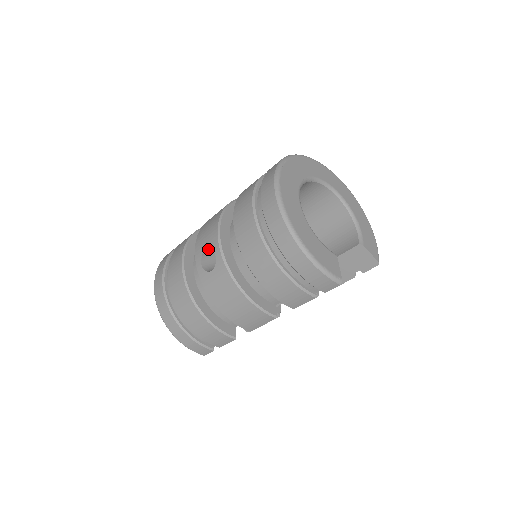
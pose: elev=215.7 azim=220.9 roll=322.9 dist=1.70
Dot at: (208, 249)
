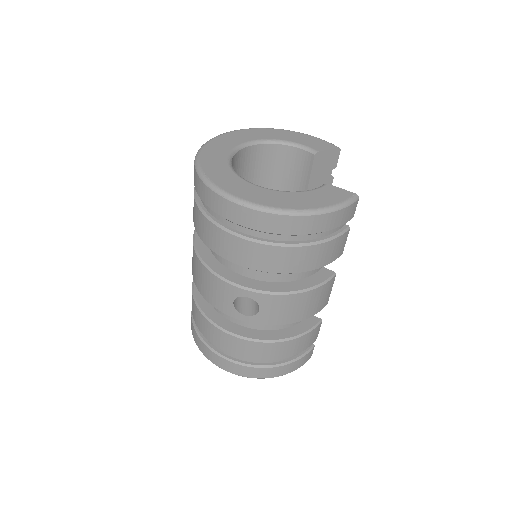
Dot at: occluded
